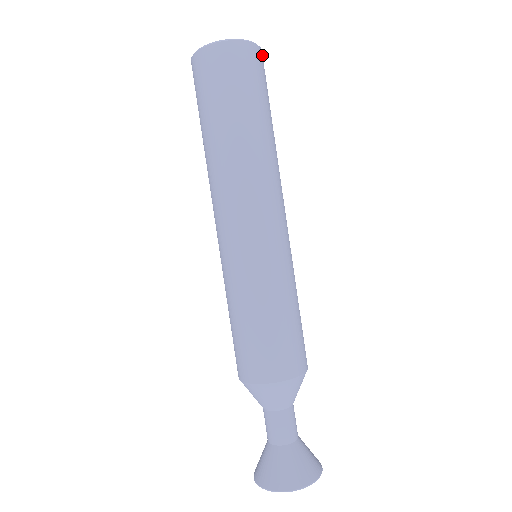
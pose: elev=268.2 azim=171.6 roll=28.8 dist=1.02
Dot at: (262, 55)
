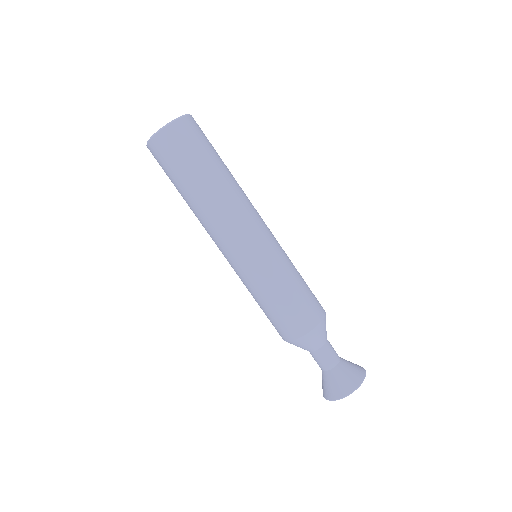
Dot at: (192, 118)
